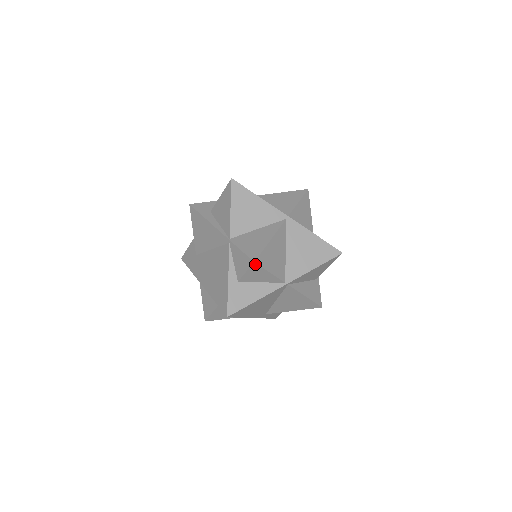
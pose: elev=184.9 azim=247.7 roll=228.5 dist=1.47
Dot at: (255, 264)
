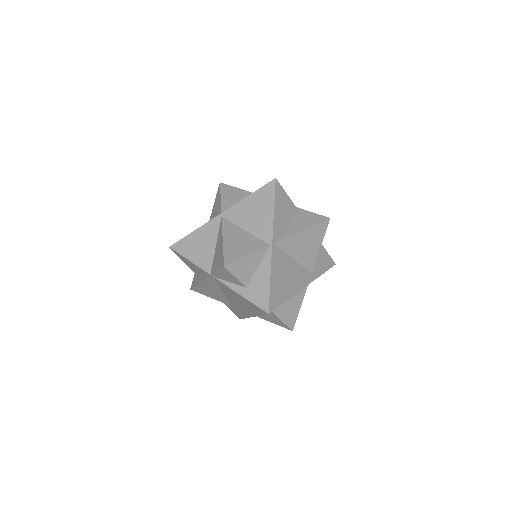
Dot at: (227, 266)
